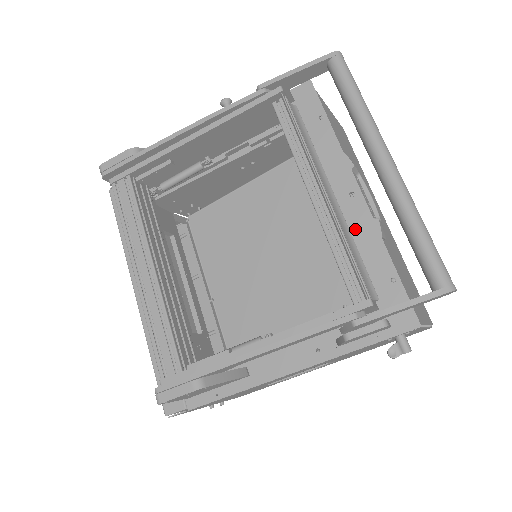
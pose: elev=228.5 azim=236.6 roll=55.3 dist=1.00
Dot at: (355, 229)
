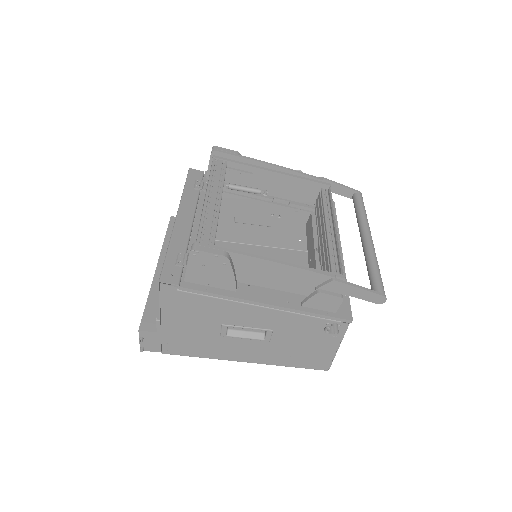
Dot at: occluded
